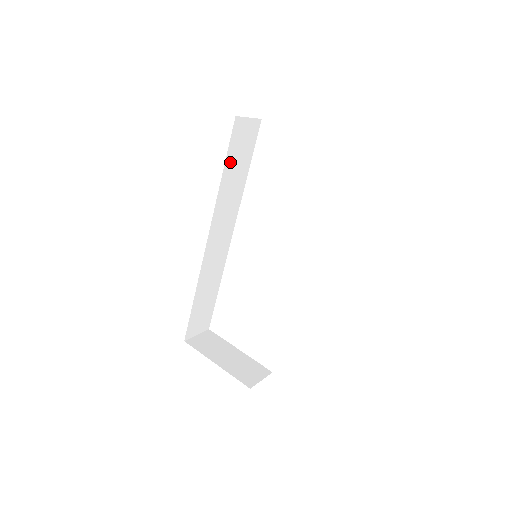
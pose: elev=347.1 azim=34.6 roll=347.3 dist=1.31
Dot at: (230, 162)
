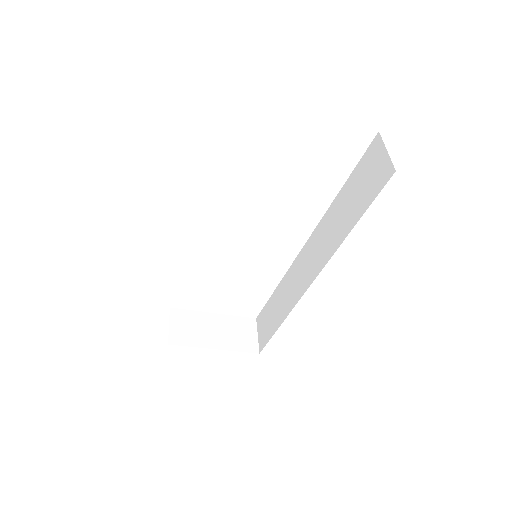
Dot at: occluded
